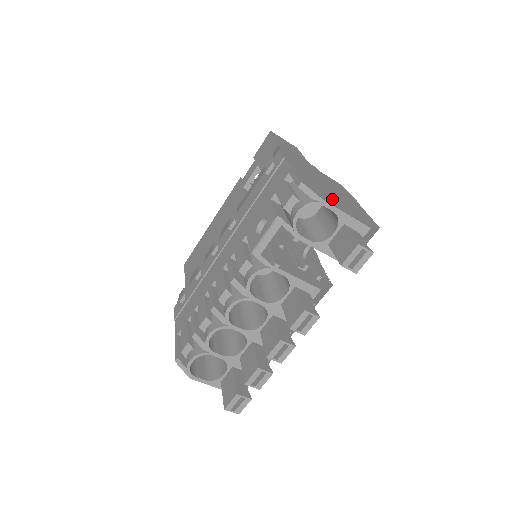
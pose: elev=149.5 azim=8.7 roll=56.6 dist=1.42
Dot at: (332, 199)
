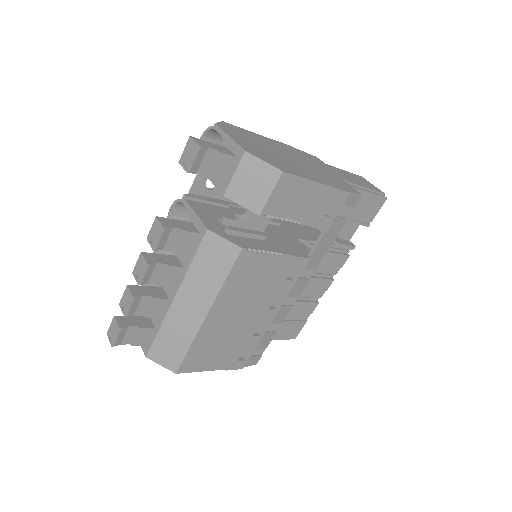
Dot at: (246, 139)
